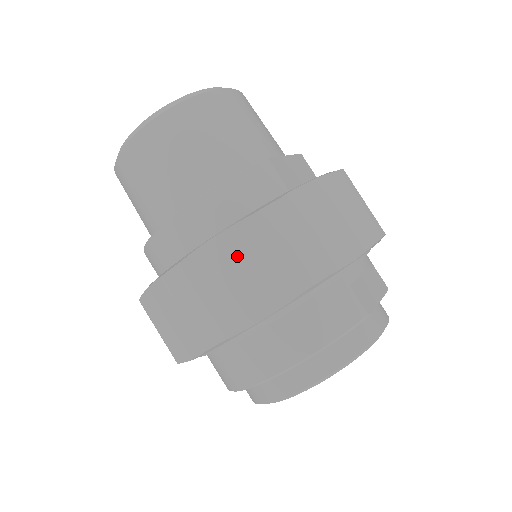
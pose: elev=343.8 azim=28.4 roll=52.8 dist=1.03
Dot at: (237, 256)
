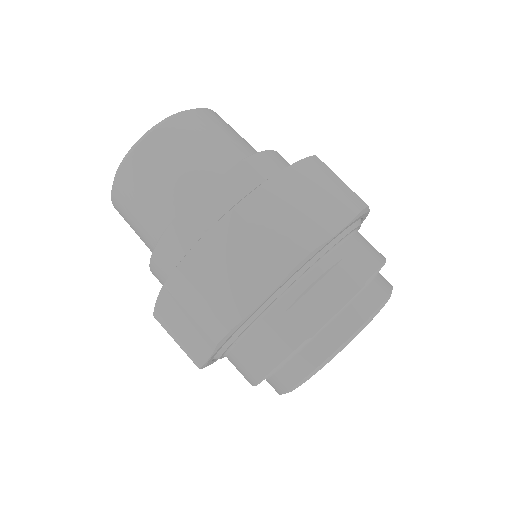
Dot at: (173, 314)
